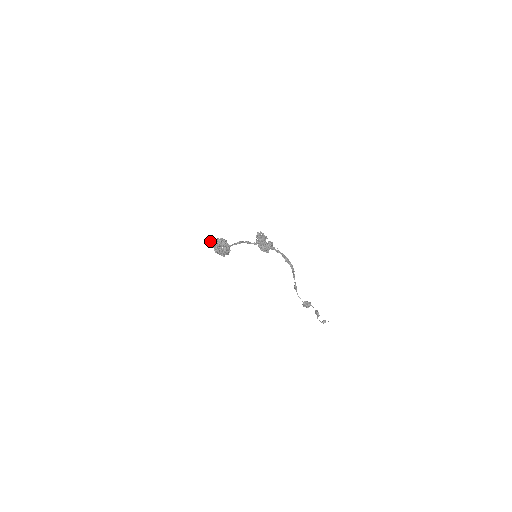
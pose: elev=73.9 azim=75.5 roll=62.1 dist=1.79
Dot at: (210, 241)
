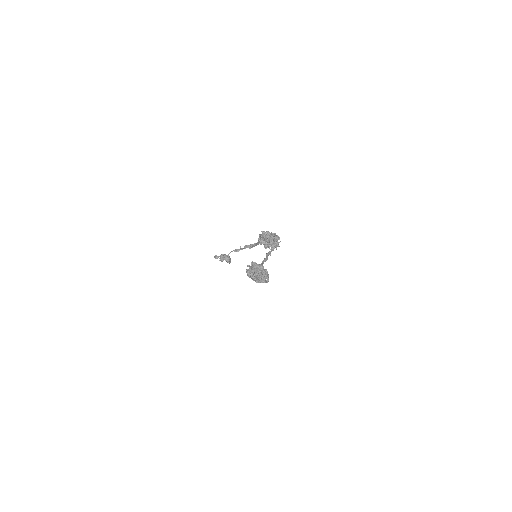
Dot at: (257, 267)
